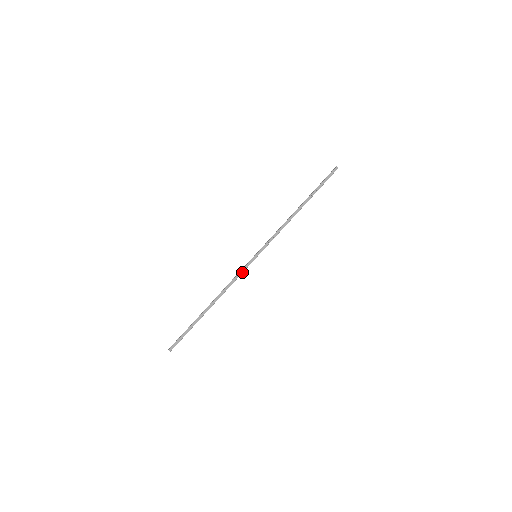
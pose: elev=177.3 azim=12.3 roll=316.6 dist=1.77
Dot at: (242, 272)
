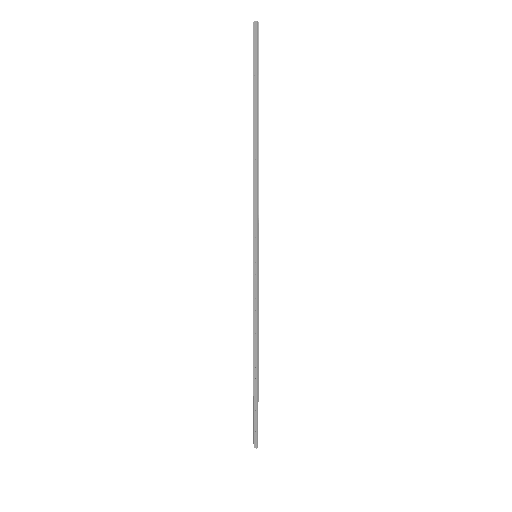
Dot at: (256, 292)
